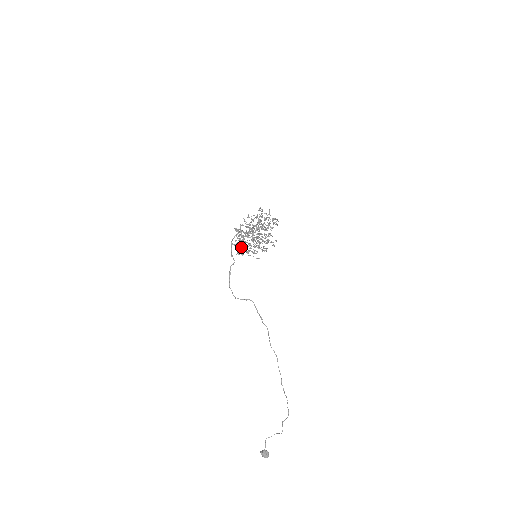
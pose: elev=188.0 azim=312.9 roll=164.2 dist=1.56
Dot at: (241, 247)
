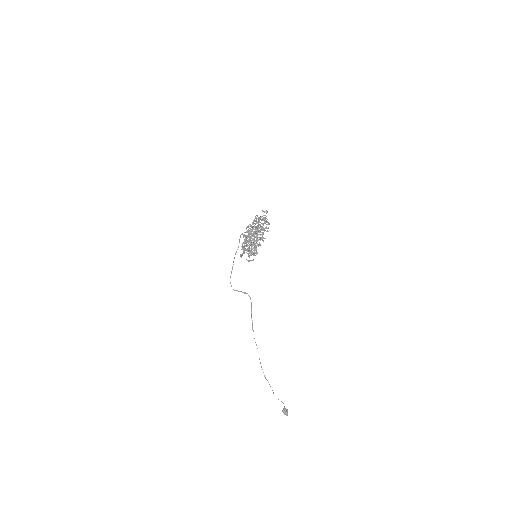
Dot at: (246, 246)
